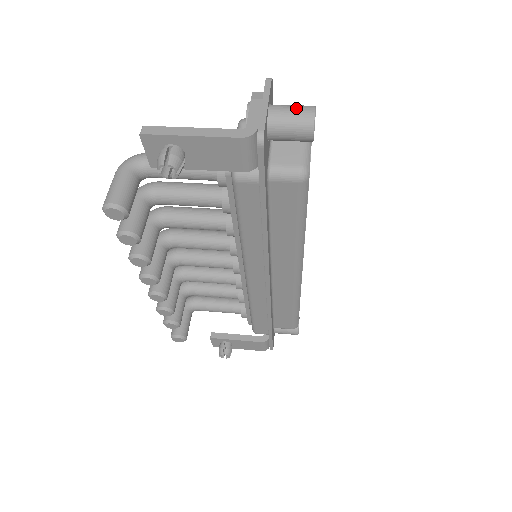
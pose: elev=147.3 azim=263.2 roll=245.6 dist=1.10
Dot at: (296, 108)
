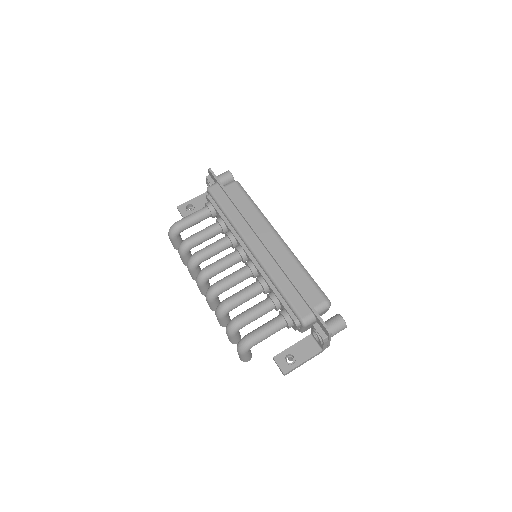
Dot at: occluded
